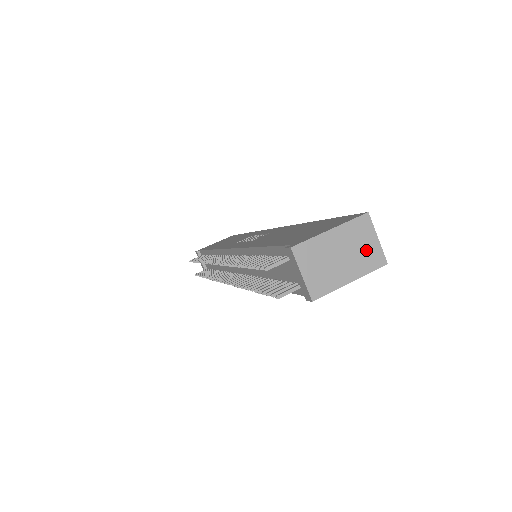
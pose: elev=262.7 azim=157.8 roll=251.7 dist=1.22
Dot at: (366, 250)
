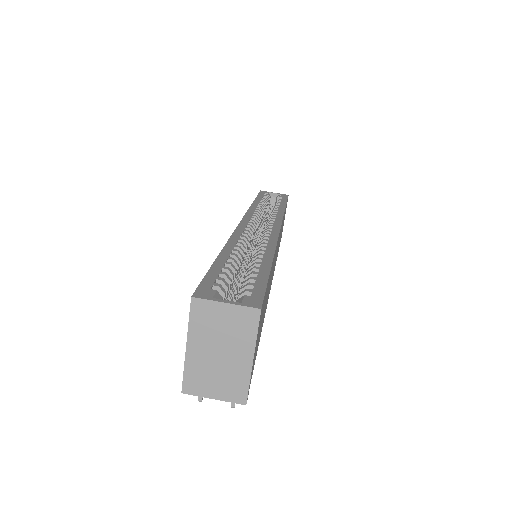
Dot at: (230, 324)
